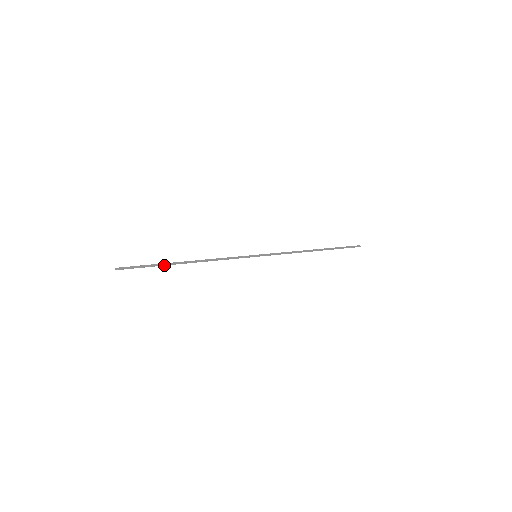
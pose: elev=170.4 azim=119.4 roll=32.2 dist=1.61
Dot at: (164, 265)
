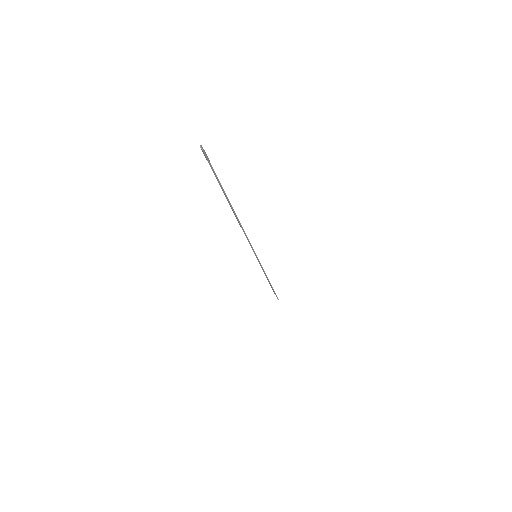
Dot at: occluded
